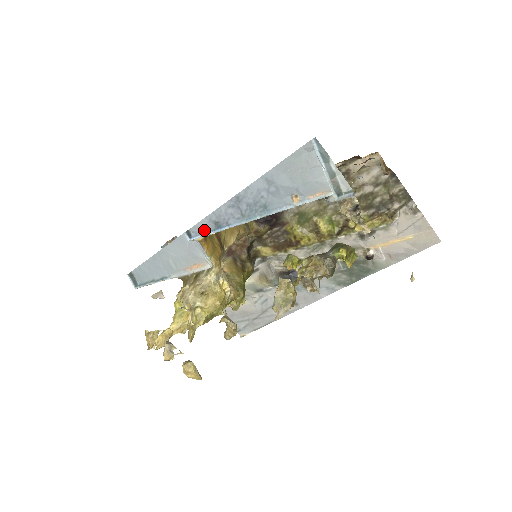
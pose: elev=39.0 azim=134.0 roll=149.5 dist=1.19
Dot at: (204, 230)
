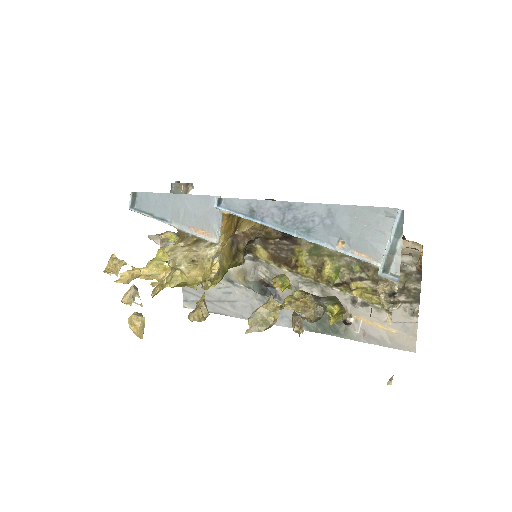
Dot at: (236, 208)
